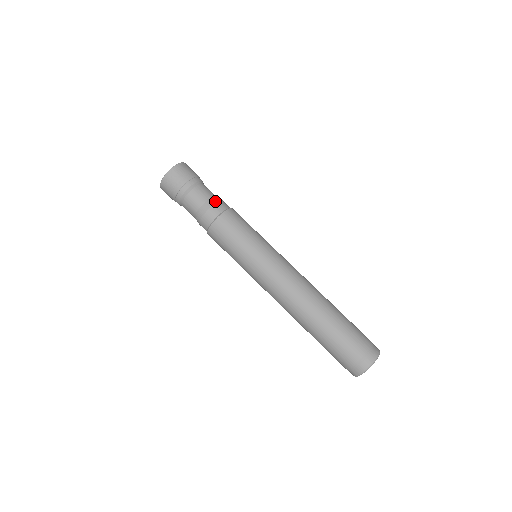
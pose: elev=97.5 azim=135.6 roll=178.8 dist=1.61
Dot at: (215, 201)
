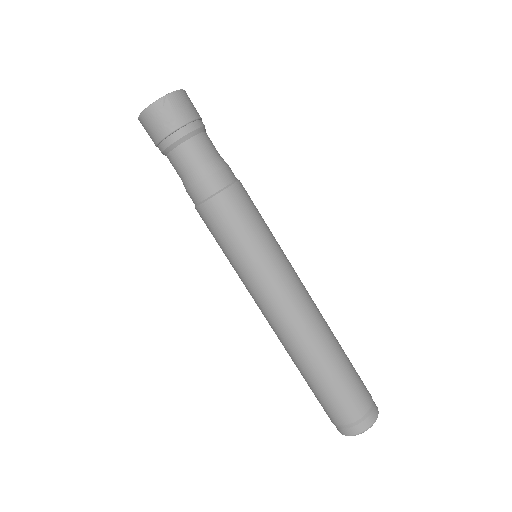
Dot at: (220, 165)
